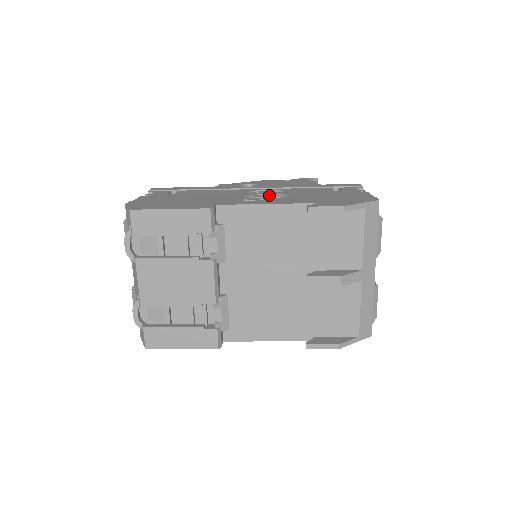
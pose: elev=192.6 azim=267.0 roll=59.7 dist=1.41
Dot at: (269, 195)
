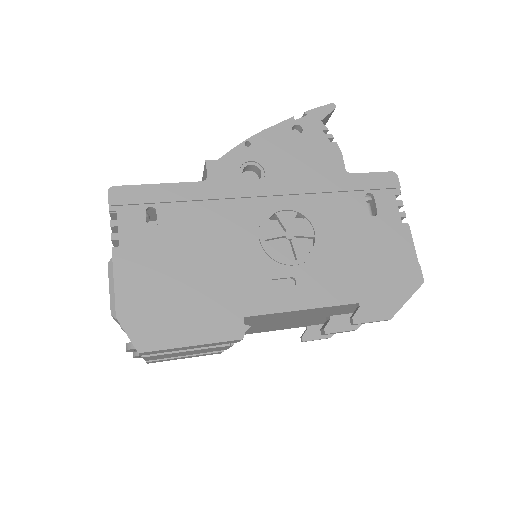
Dot at: (294, 245)
